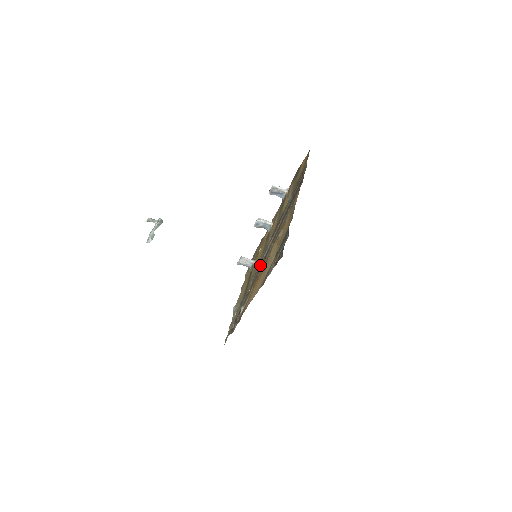
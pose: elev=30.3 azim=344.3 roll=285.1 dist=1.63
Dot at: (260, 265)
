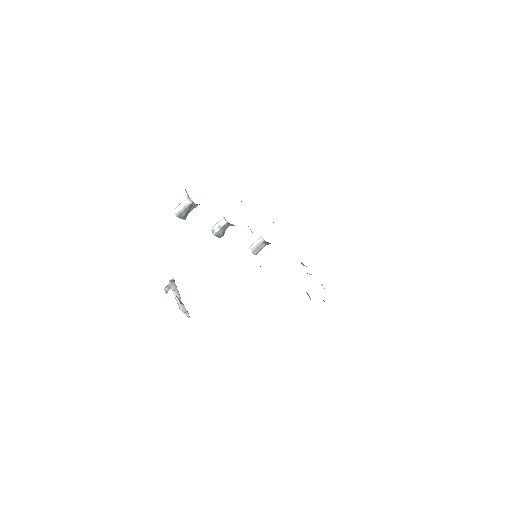
Dot at: occluded
